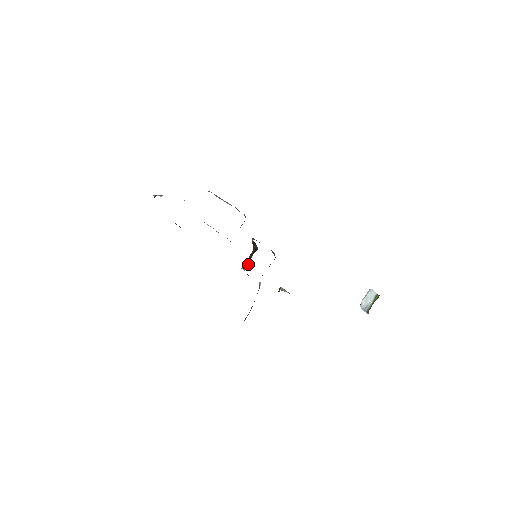
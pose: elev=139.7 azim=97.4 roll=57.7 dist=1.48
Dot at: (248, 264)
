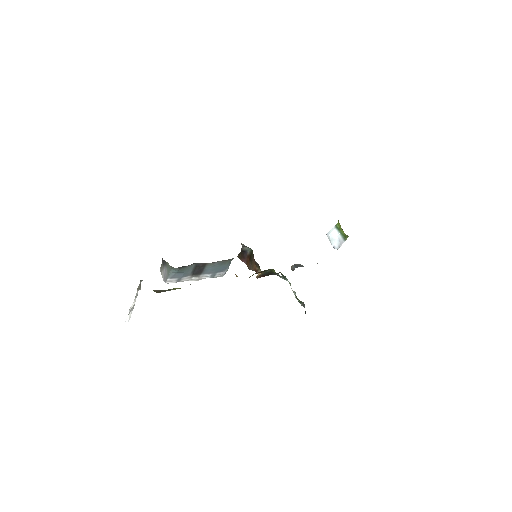
Dot at: (257, 270)
